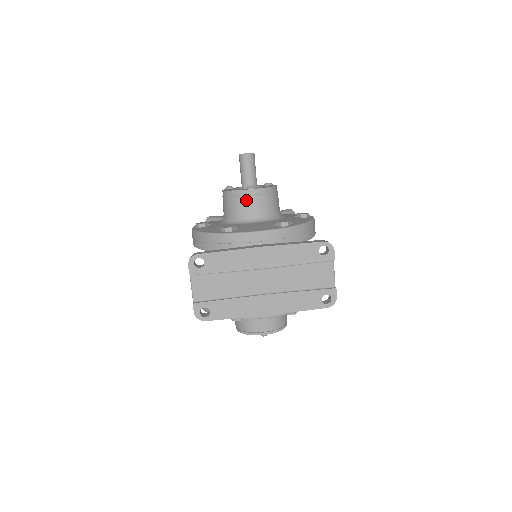
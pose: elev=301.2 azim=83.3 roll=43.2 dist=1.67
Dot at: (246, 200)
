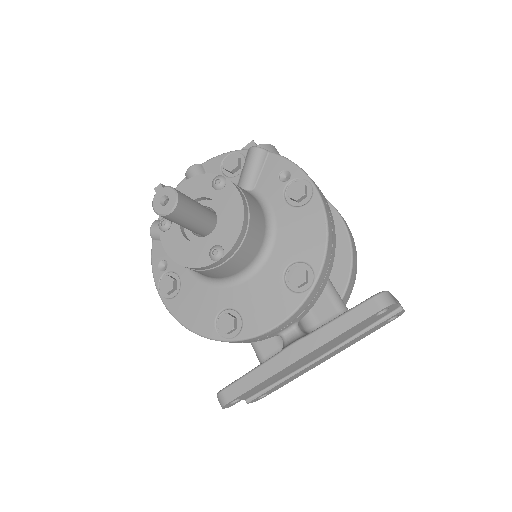
Dot at: (220, 269)
